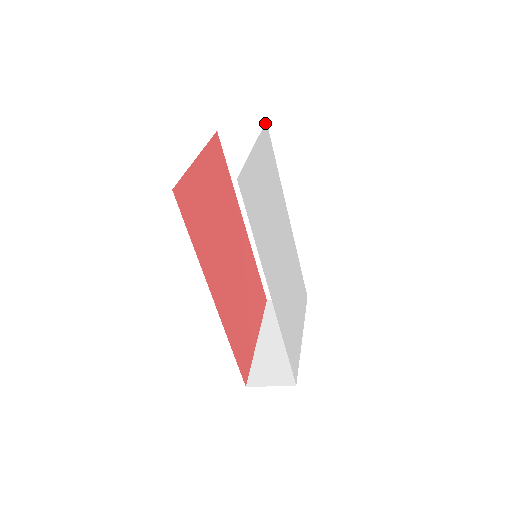
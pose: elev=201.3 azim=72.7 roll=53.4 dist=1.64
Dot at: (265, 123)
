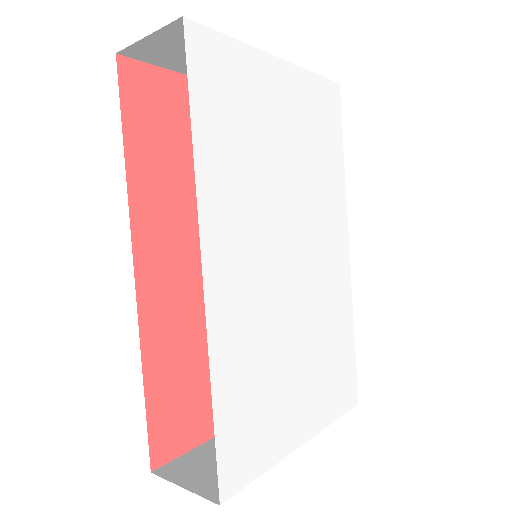
Dot at: (334, 82)
